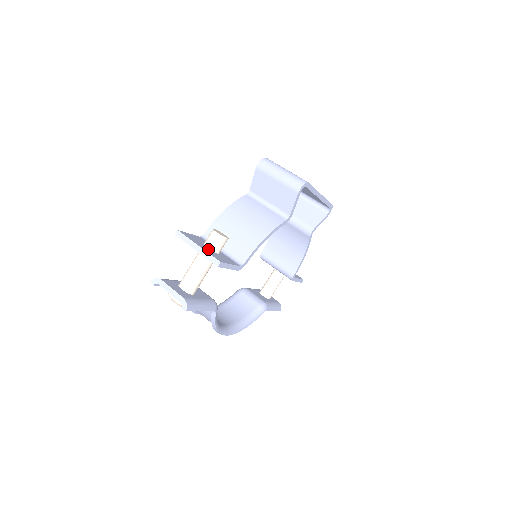
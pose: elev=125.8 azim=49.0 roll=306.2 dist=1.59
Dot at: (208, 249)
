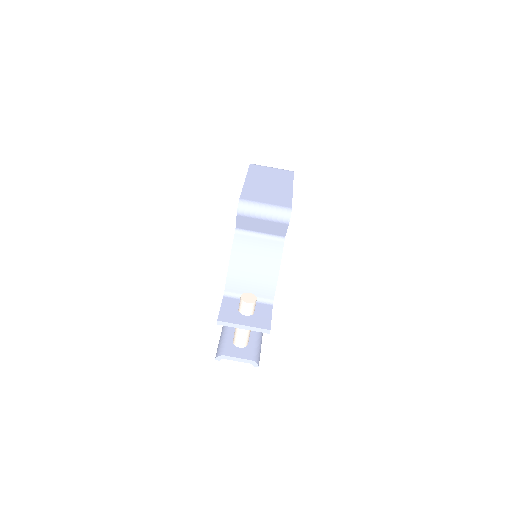
Dot at: (248, 318)
